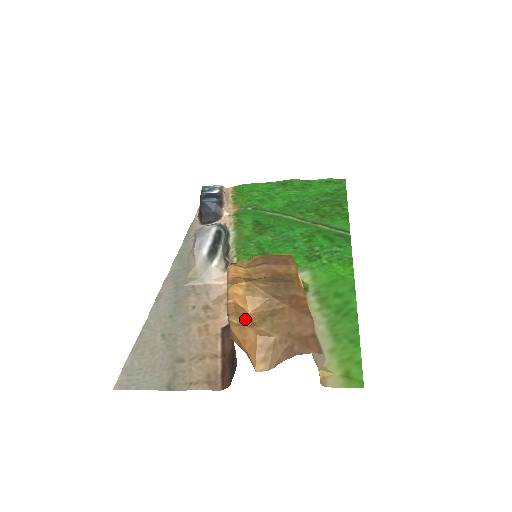
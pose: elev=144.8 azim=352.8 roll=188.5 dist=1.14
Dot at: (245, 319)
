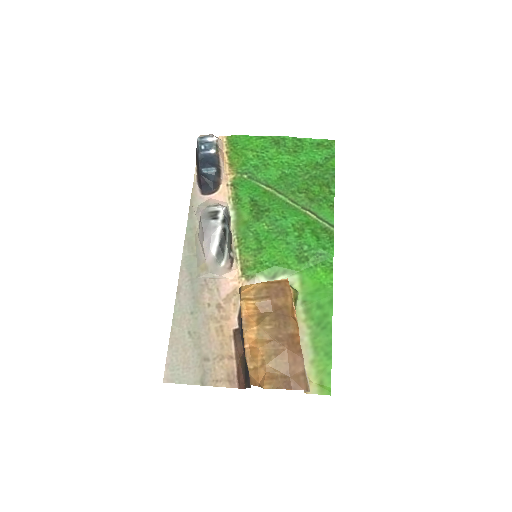
Dot at: (257, 359)
